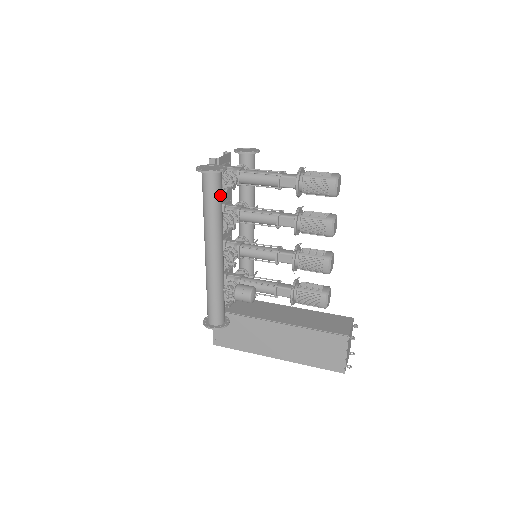
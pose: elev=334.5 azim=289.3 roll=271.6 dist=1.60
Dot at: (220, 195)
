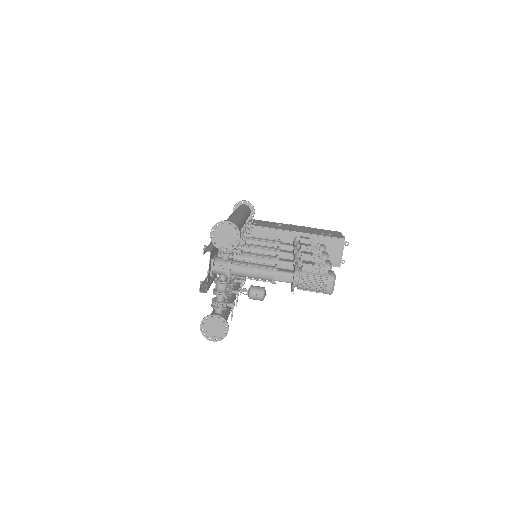
Dot at: occluded
